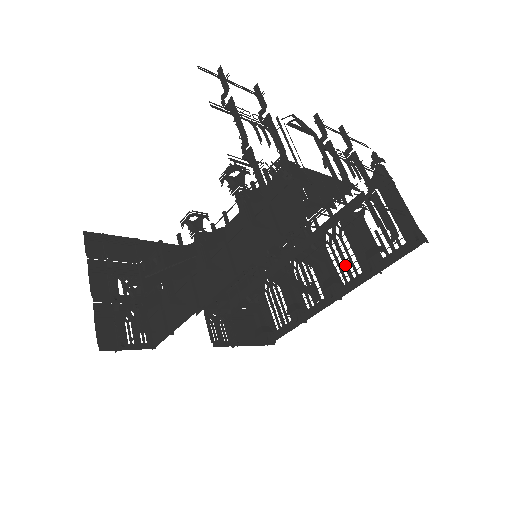
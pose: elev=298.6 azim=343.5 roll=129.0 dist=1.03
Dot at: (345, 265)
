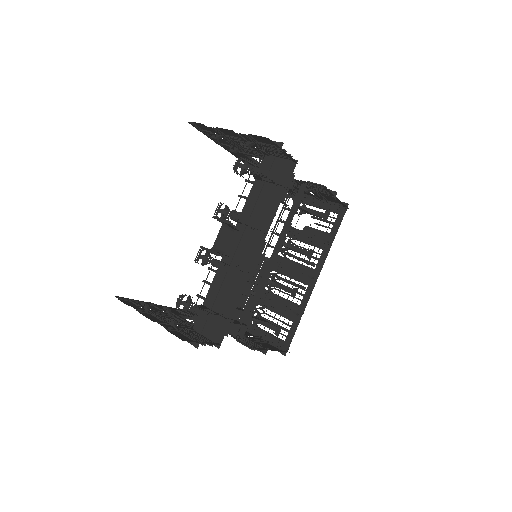
Dot at: occluded
